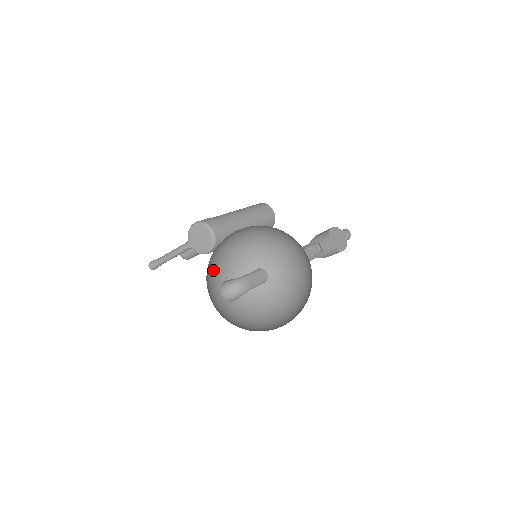
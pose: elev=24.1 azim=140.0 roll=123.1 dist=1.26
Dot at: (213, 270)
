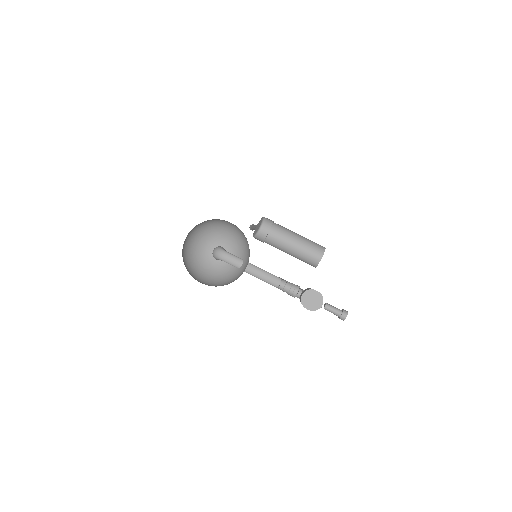
Dot at: (219, 235)
